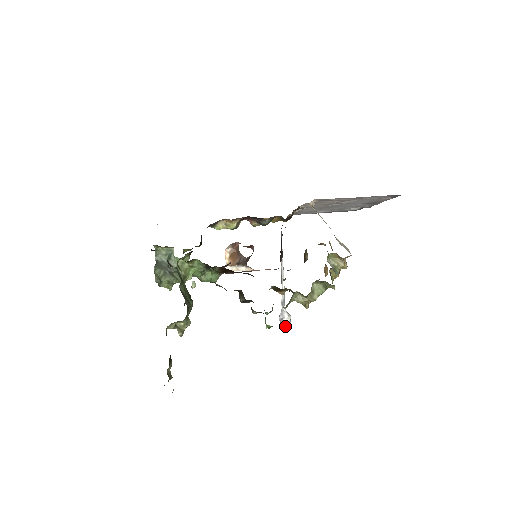
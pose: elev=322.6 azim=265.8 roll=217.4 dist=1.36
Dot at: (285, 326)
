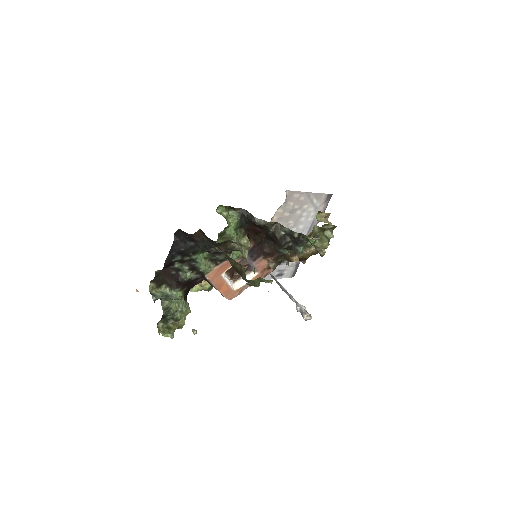
Dot at: (307, 313)
